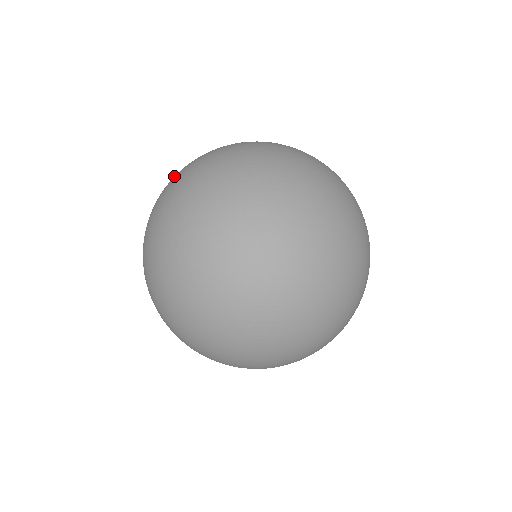
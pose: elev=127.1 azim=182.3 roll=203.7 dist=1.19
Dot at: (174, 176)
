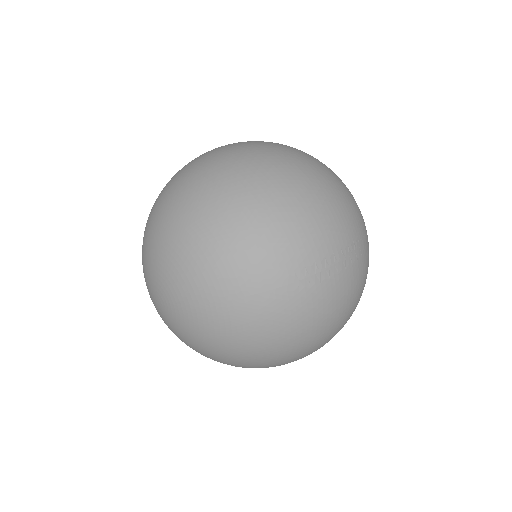
Dot at: occluded
